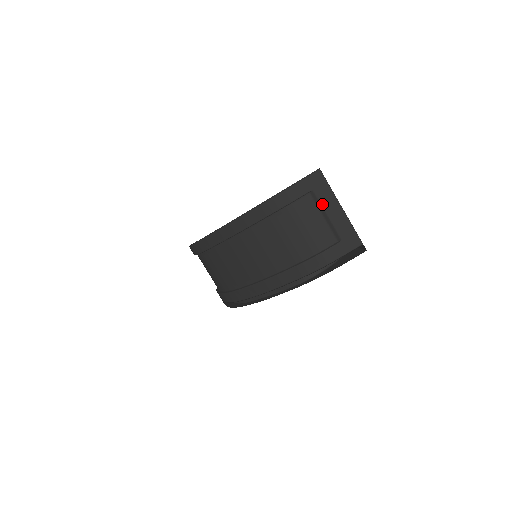
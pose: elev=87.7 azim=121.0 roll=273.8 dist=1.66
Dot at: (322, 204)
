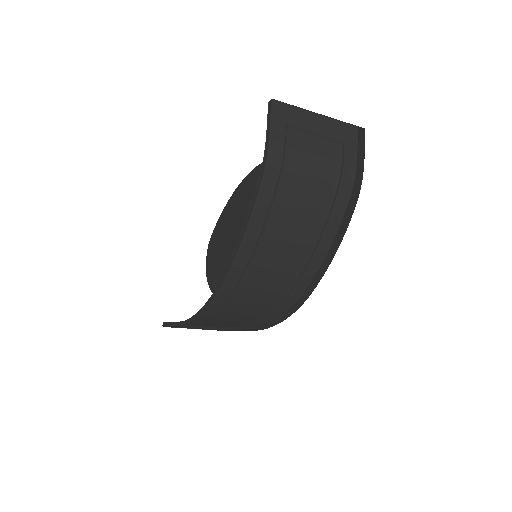
Dot at: (304, 127)
